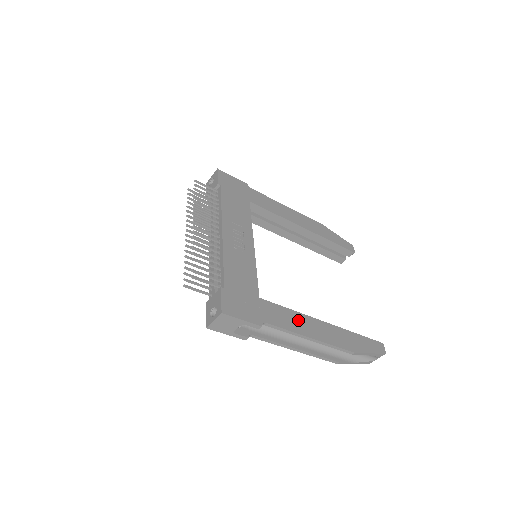
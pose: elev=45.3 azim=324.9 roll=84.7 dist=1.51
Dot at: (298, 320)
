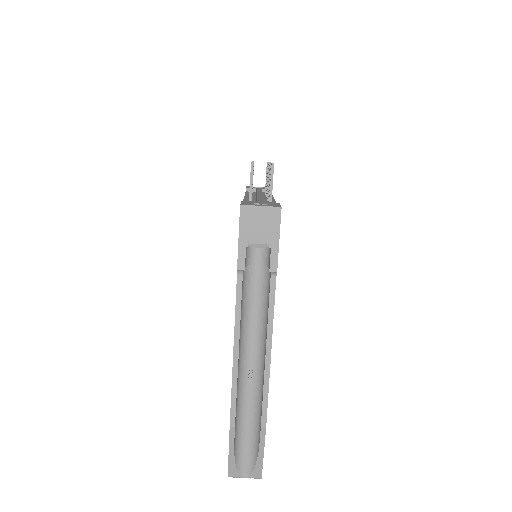
Dot at: occluded
